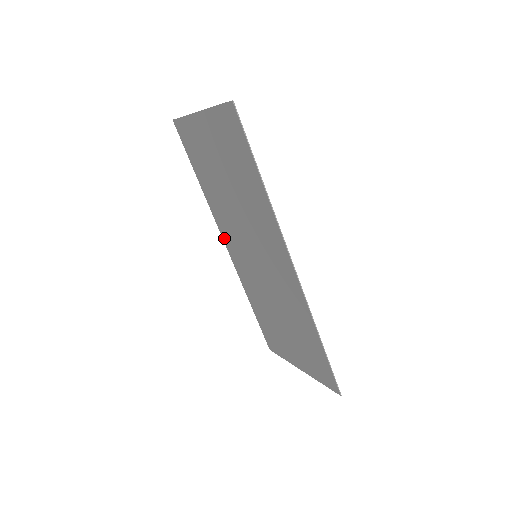
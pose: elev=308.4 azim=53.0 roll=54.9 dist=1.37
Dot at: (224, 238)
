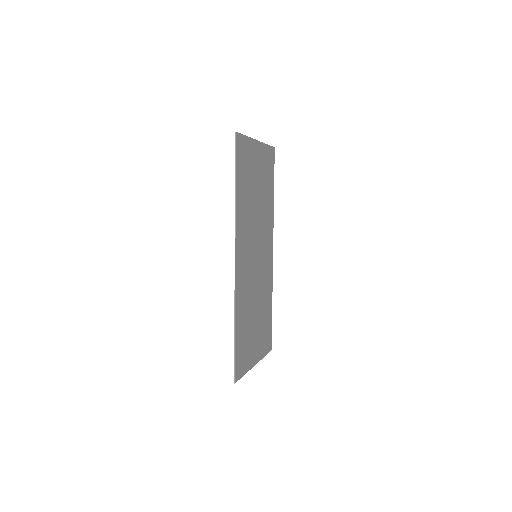
Dot at: (271, 243)
